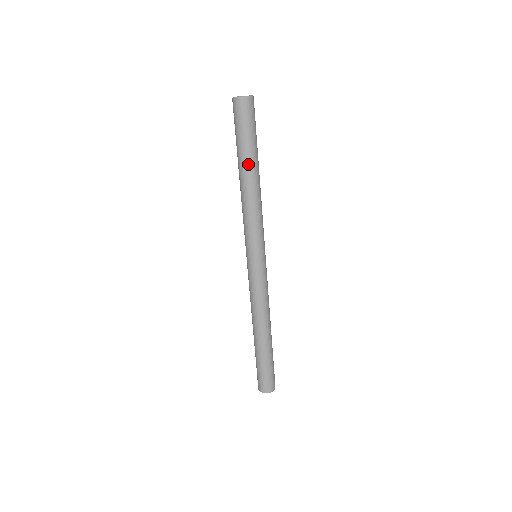
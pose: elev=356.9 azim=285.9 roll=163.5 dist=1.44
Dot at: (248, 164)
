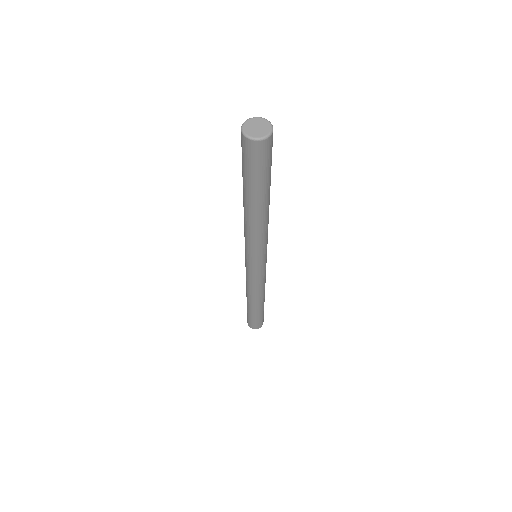
Dot at: (247, 198)
